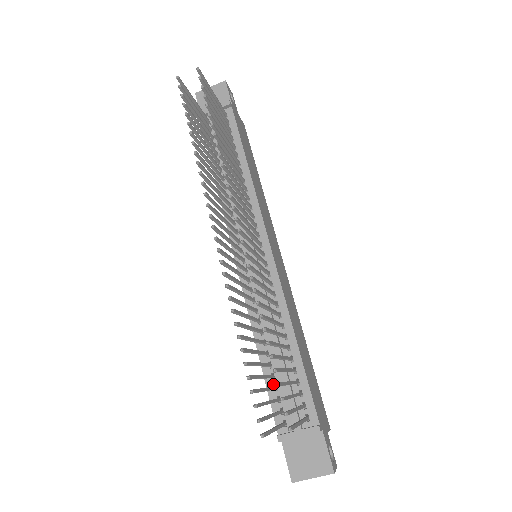
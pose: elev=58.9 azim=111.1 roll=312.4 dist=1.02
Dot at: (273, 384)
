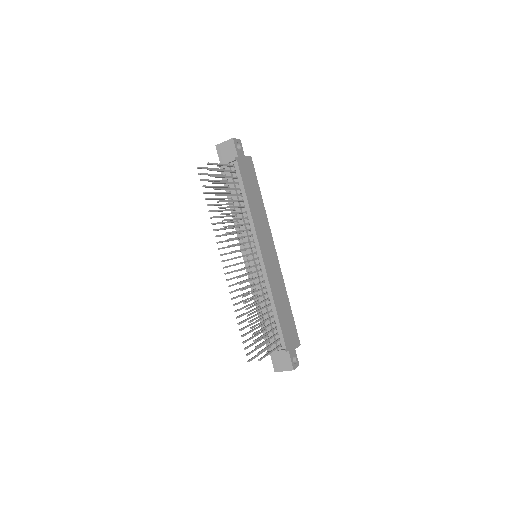
Dot at: occluded
